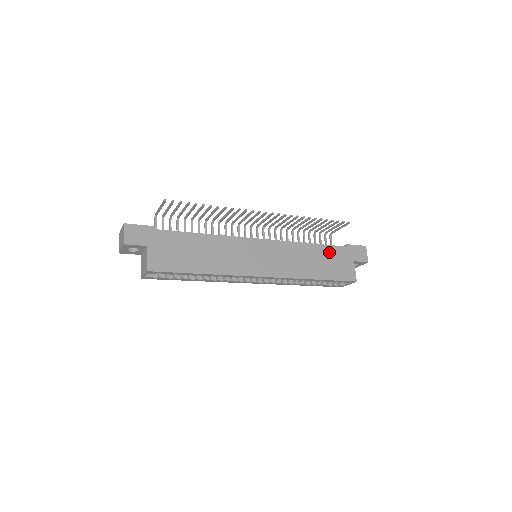
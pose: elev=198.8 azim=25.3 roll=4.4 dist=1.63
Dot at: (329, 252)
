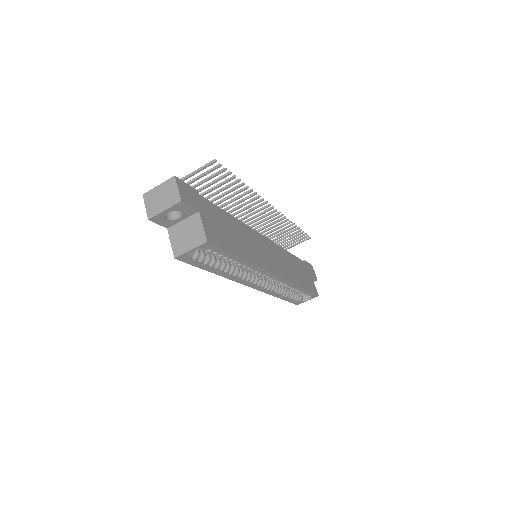
Dot at: (299, 264)
